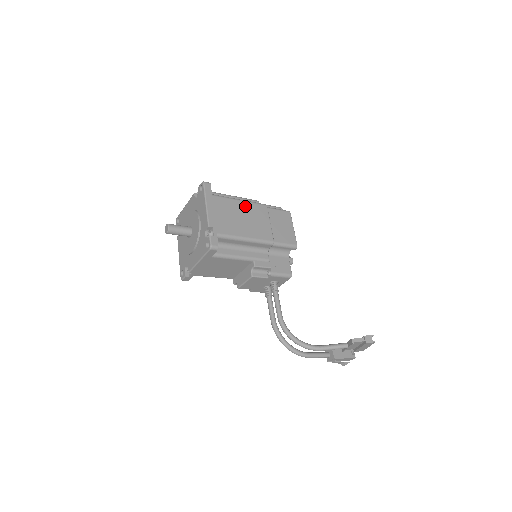
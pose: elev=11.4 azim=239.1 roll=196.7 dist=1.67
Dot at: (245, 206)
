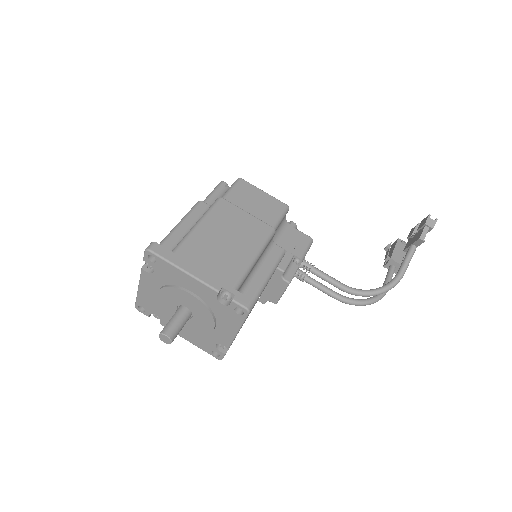
Dot at: (210, 224)
